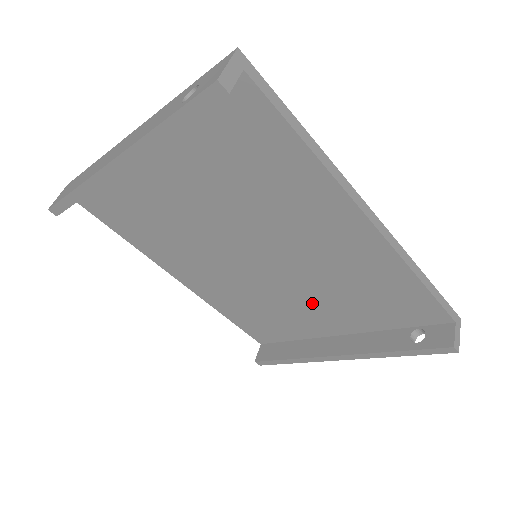
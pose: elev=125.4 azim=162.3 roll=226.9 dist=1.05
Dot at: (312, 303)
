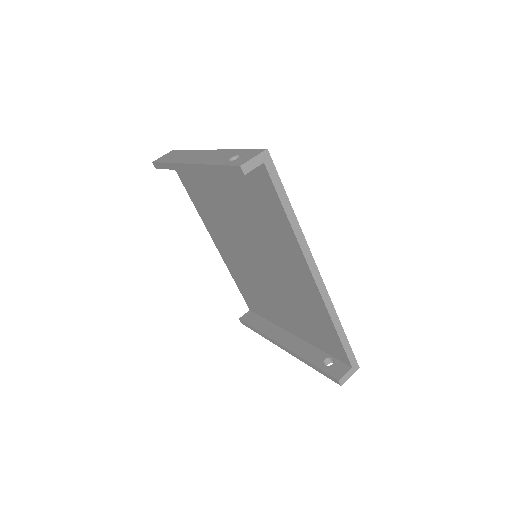
Dot at: (280, 304)
